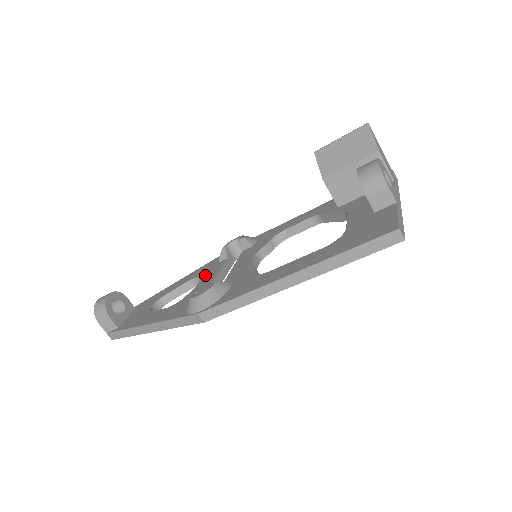
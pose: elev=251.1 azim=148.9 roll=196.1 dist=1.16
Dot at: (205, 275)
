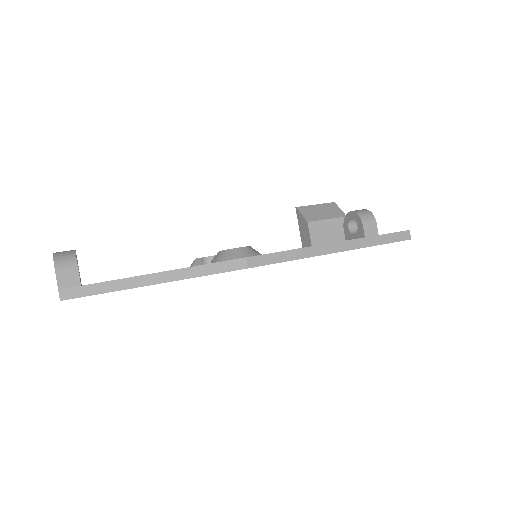
Dot at: occluded
